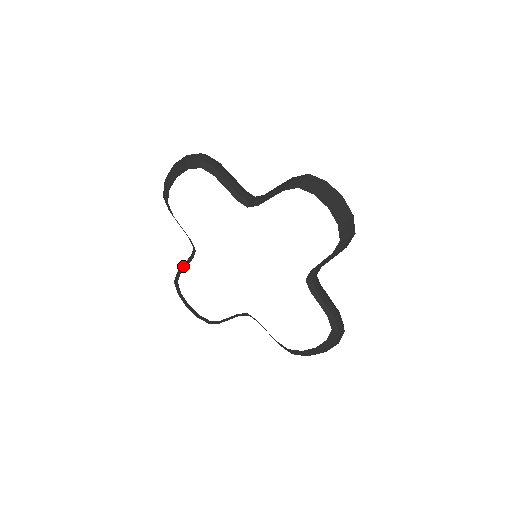
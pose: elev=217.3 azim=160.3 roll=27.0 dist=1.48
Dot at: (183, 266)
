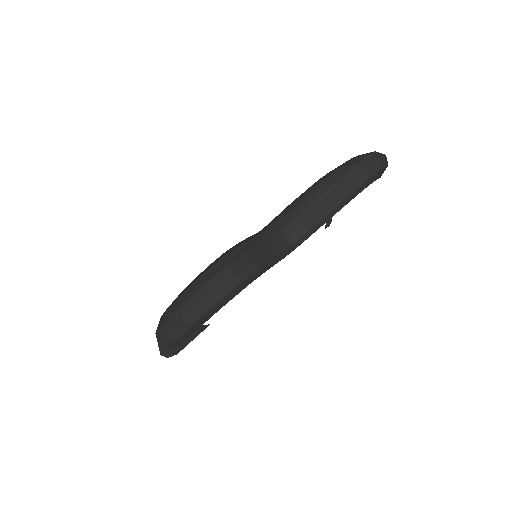
Dot at: (185, 343)
